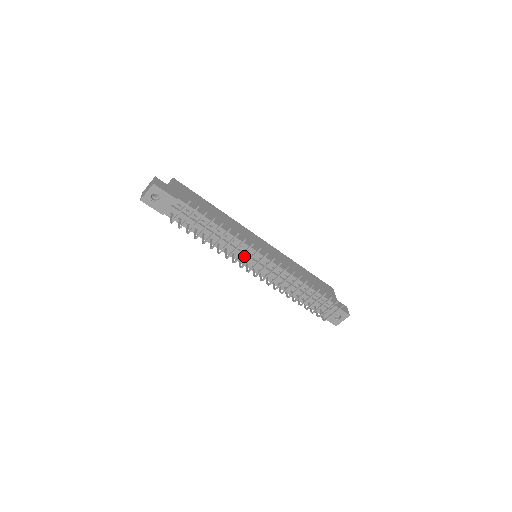
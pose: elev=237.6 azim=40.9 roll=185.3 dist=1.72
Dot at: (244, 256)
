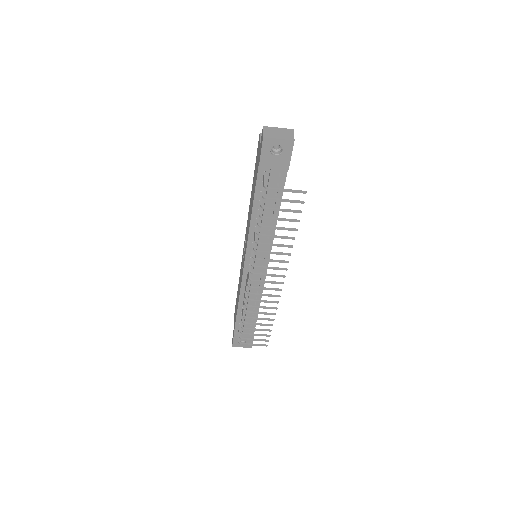
Dot at: (258, 254)
